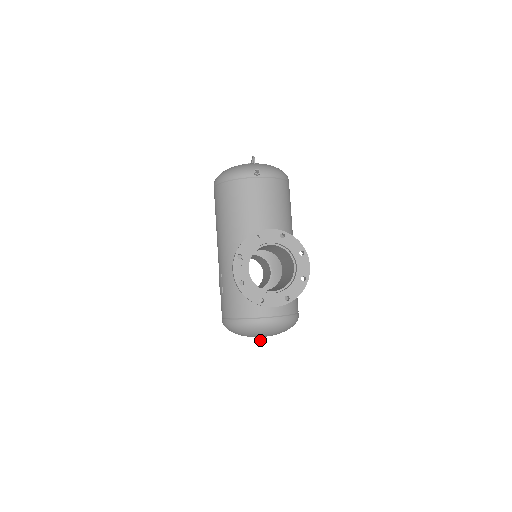
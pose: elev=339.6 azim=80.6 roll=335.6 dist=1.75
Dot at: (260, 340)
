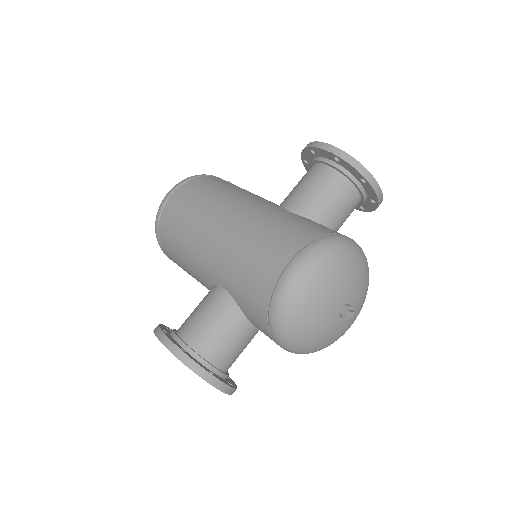
Dot at: (348, 310)
